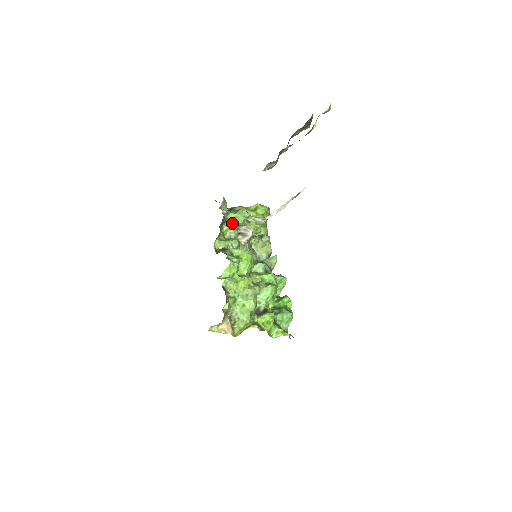
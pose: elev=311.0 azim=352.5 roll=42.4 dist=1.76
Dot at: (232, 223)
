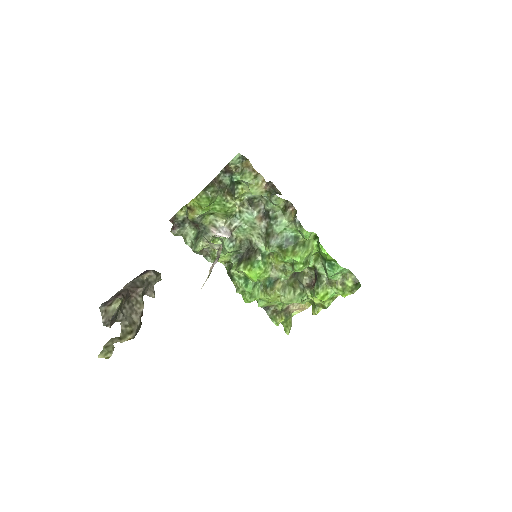
Dot at: occluded
